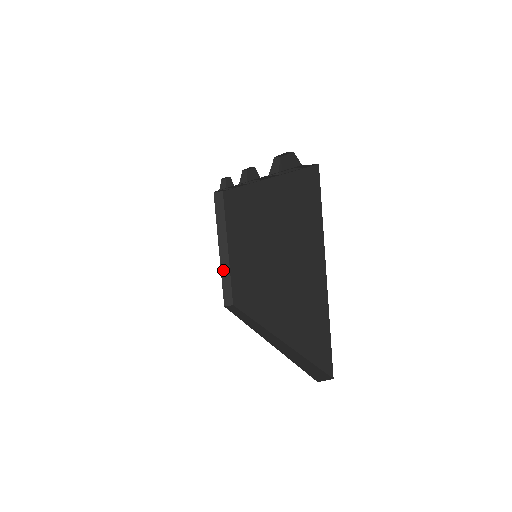
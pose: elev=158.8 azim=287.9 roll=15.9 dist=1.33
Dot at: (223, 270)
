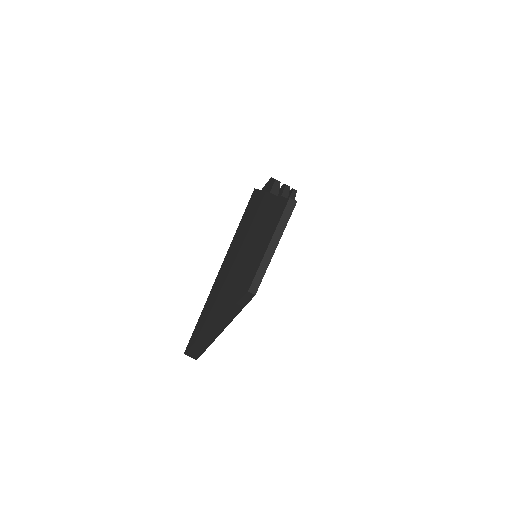
Dot at: (263, 263)
